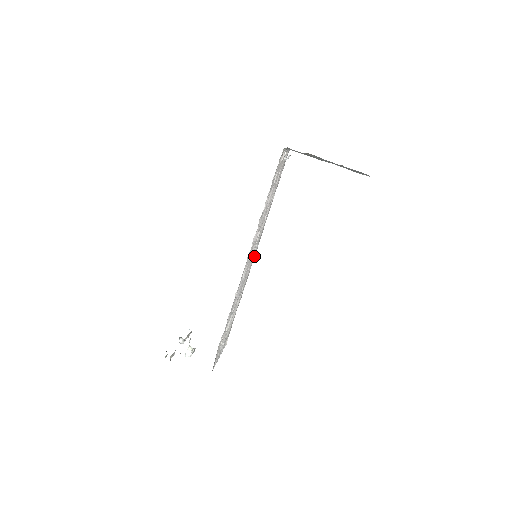
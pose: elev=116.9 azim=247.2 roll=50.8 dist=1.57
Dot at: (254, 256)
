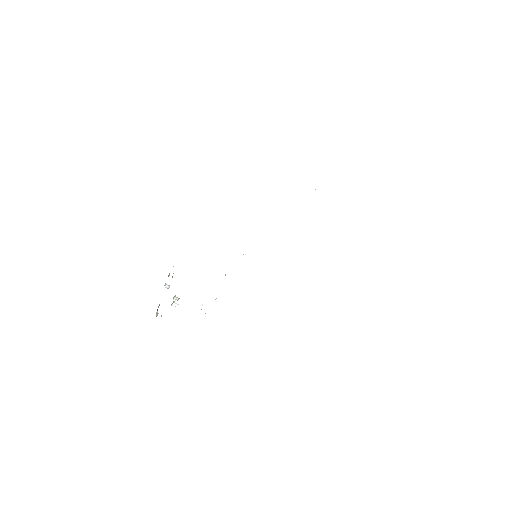
Dot at: occluded
